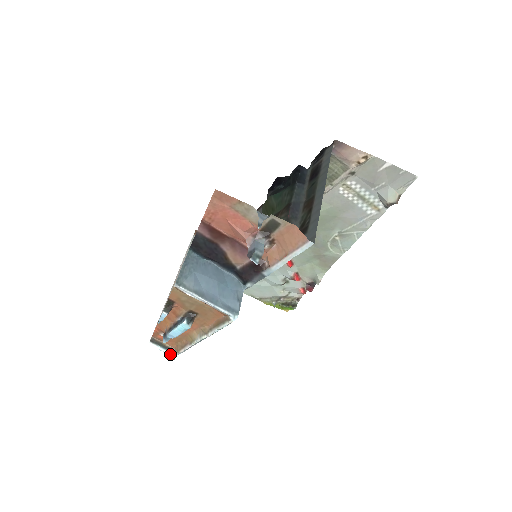
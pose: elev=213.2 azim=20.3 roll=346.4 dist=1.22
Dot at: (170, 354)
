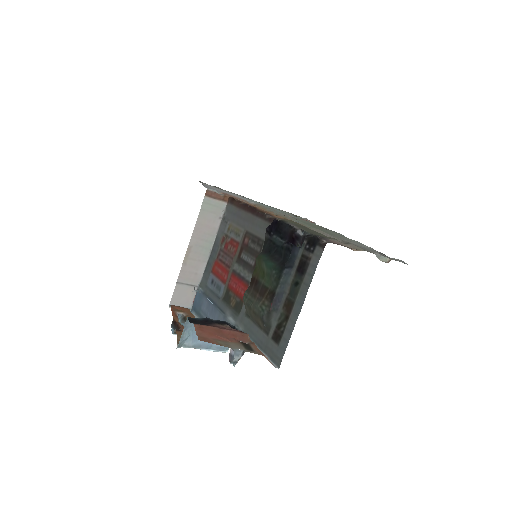
Dot at: occluded
